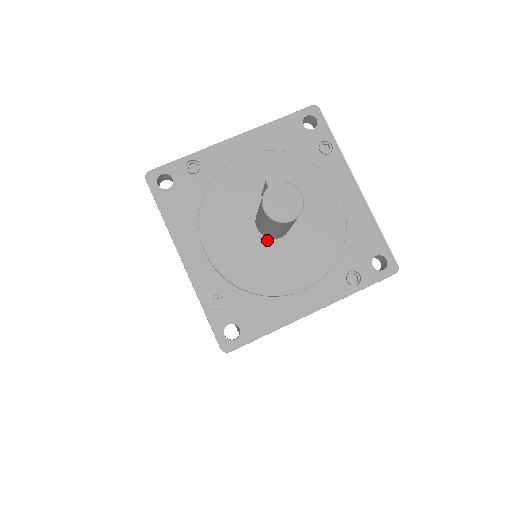
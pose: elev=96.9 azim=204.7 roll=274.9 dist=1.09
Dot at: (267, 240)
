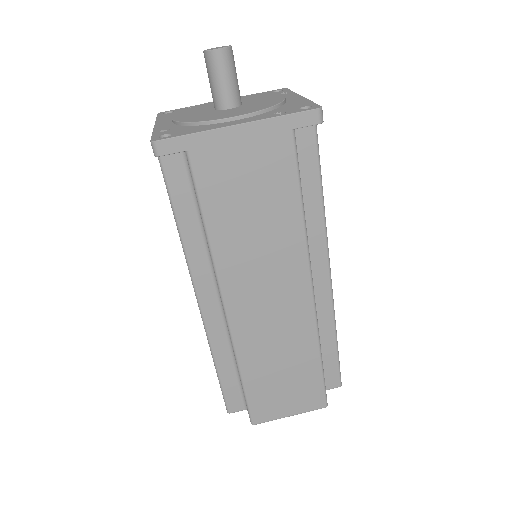
Dot at: (219, 111)
